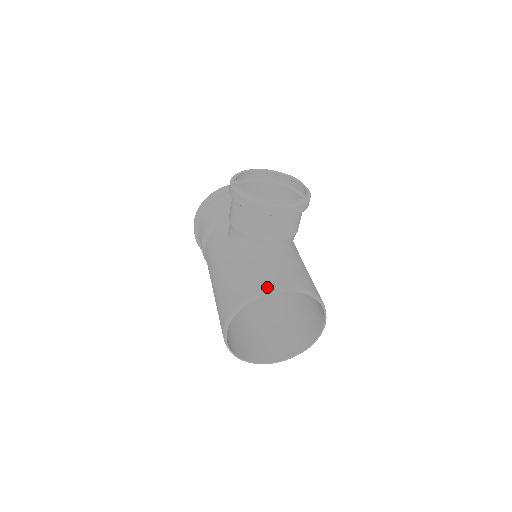
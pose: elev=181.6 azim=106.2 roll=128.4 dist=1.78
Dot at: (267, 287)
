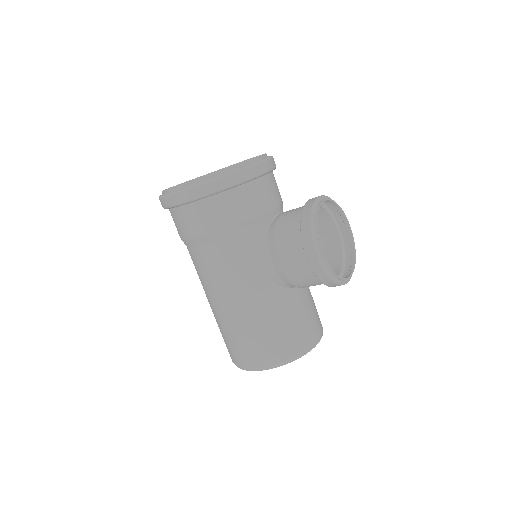
Dot at: (310, 345)
